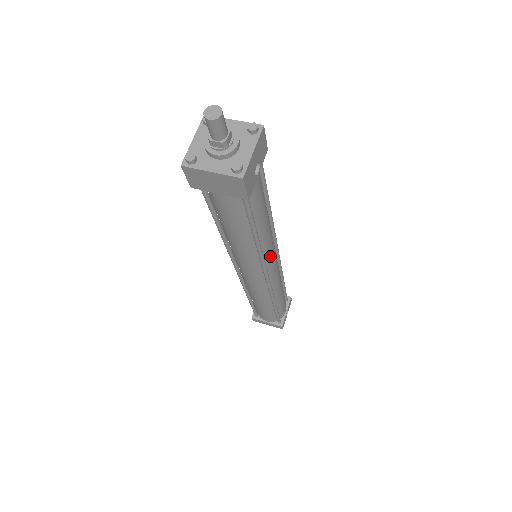
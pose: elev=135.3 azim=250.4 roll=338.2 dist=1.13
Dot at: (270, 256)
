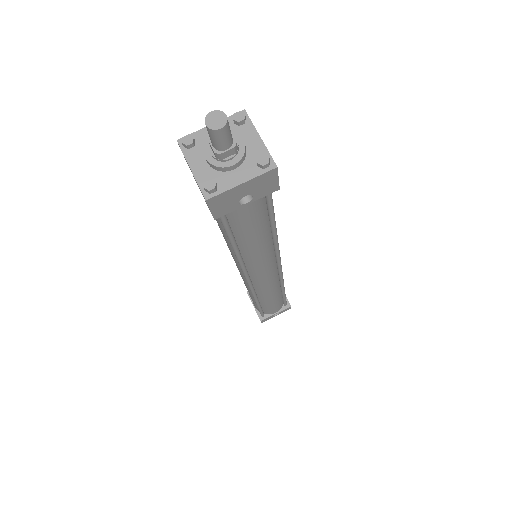
Dot at: (257, 269)
